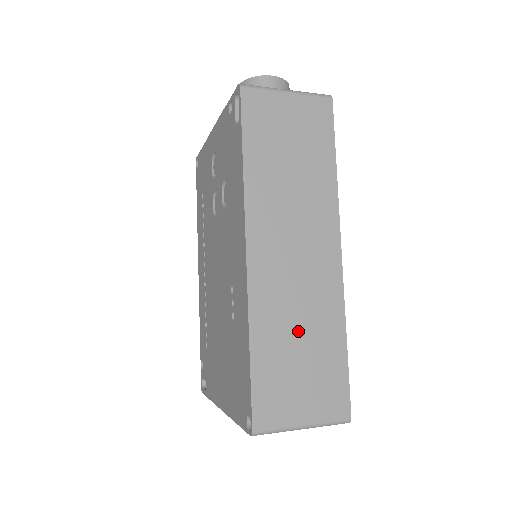
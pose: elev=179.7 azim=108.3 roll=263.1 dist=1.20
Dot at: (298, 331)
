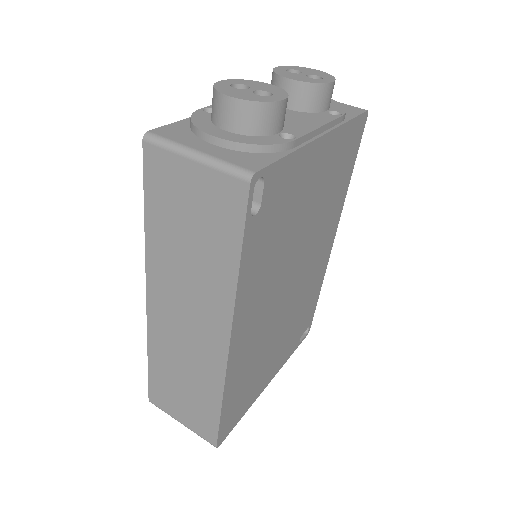
Dot at: (183, 373)
